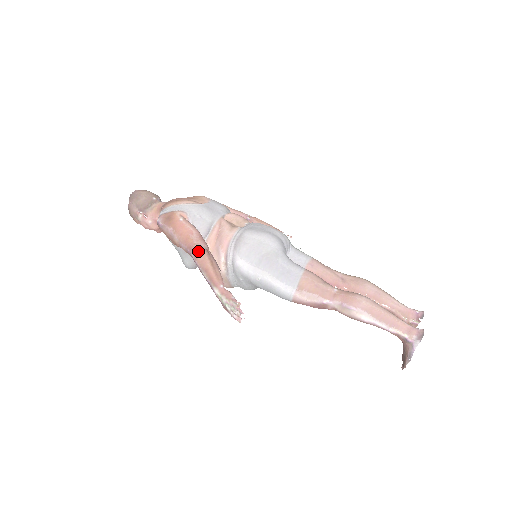
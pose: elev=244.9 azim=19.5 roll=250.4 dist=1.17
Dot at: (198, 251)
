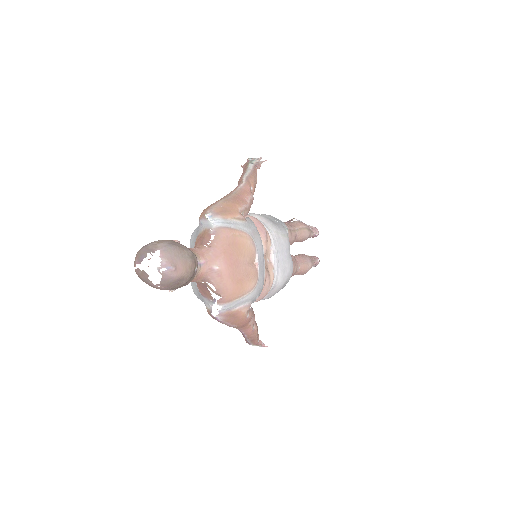
Dot at: (253, 333)
